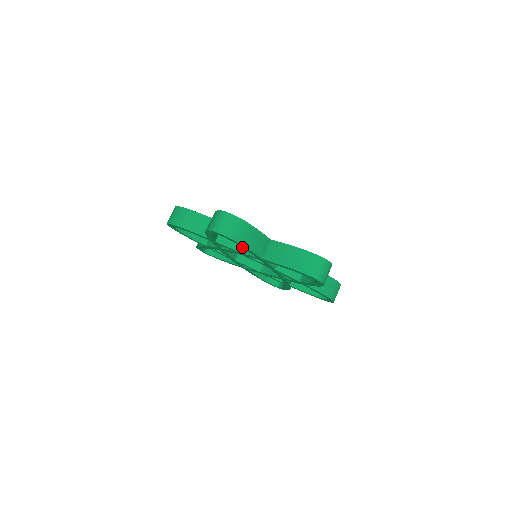
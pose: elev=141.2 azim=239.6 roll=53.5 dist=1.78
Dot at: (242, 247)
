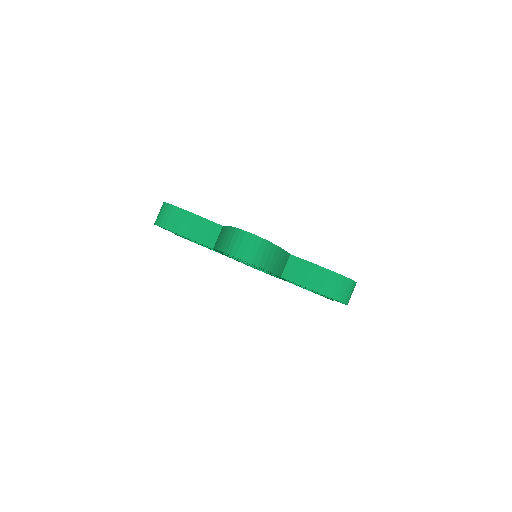
Dot at: occluded
